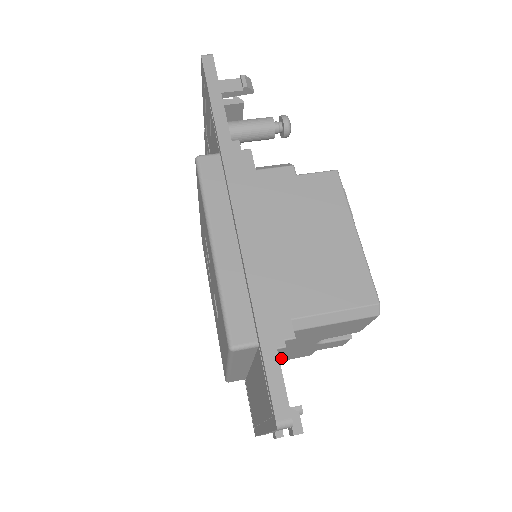
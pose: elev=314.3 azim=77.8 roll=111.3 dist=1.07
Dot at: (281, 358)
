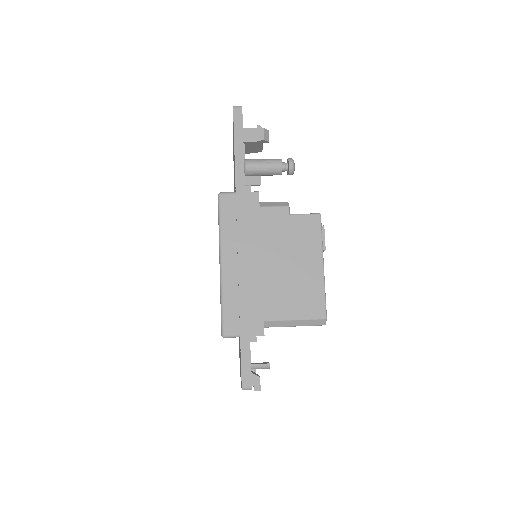
Dot at: occluded
